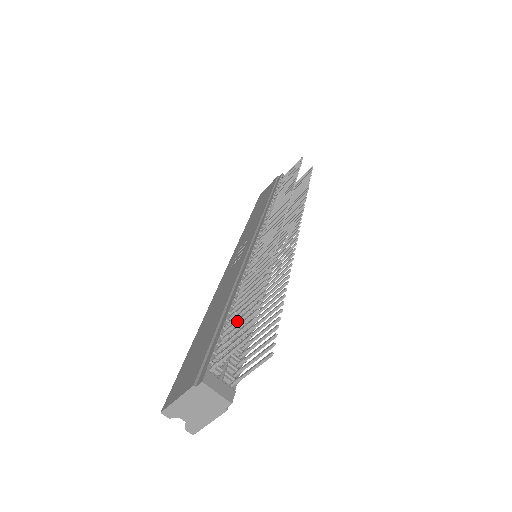
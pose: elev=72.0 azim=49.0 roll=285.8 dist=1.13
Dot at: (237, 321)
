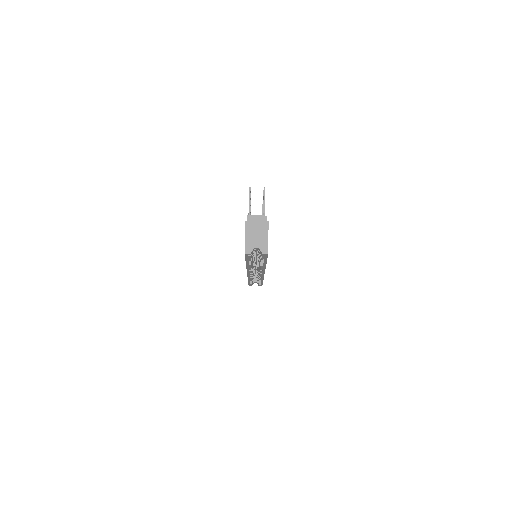
Dot at: occluded
